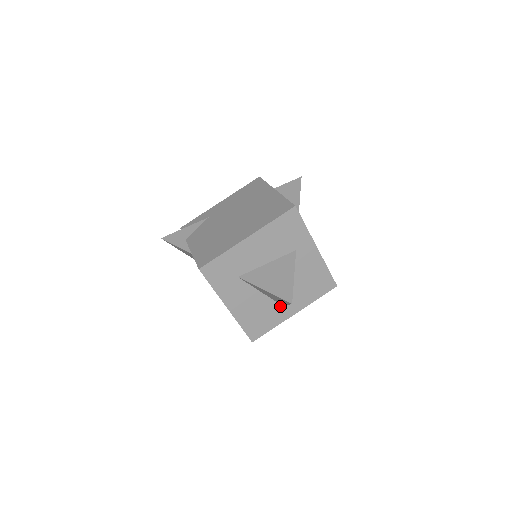
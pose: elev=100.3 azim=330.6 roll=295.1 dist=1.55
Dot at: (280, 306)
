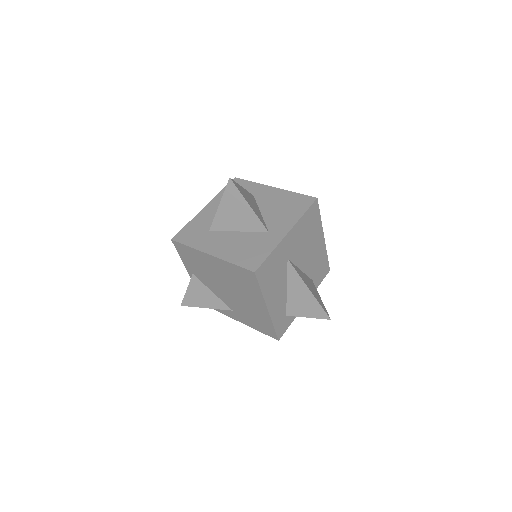
Dot at: (266, 234)
